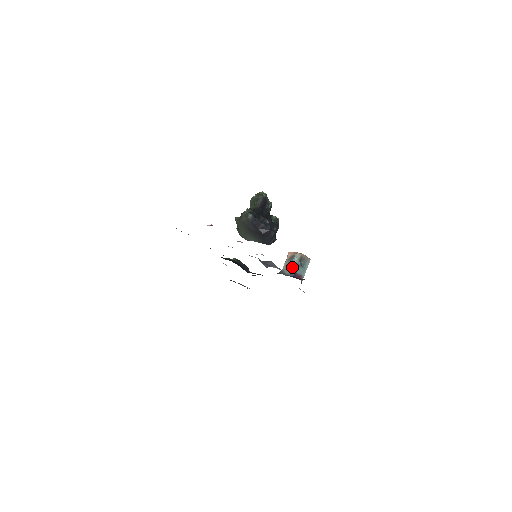
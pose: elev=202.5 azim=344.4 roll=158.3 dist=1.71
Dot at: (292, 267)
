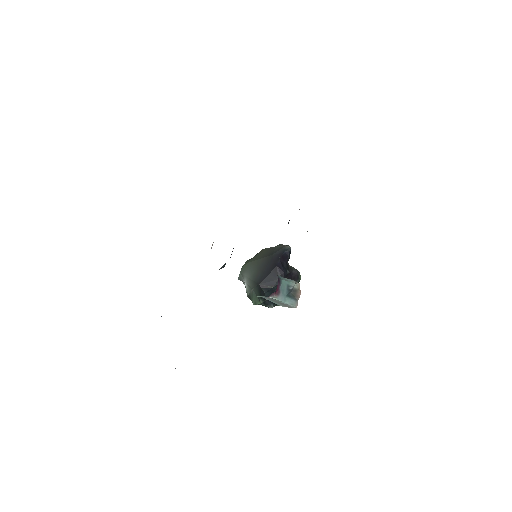
Dot at: (283, 279)
